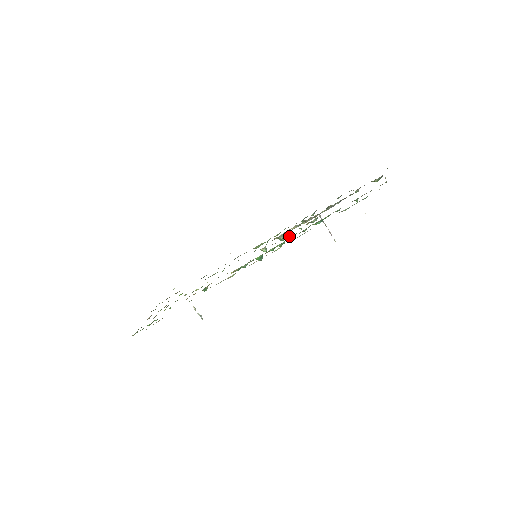
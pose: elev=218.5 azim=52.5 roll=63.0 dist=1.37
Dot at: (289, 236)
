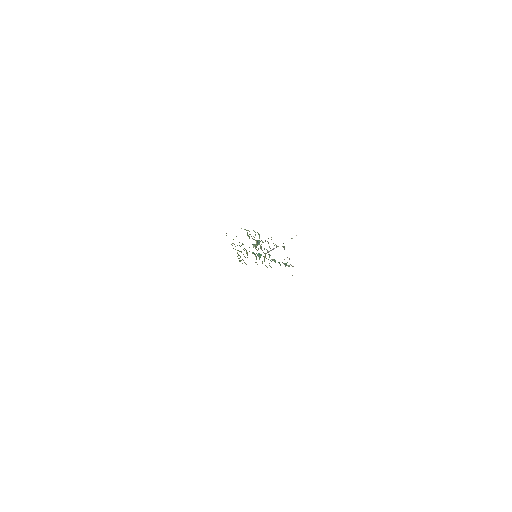
Dot at: occluded
